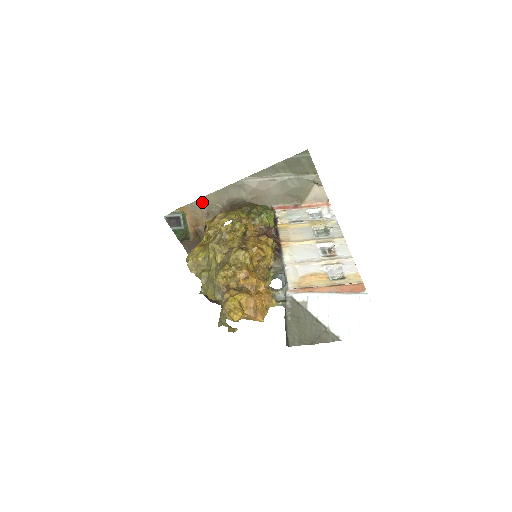
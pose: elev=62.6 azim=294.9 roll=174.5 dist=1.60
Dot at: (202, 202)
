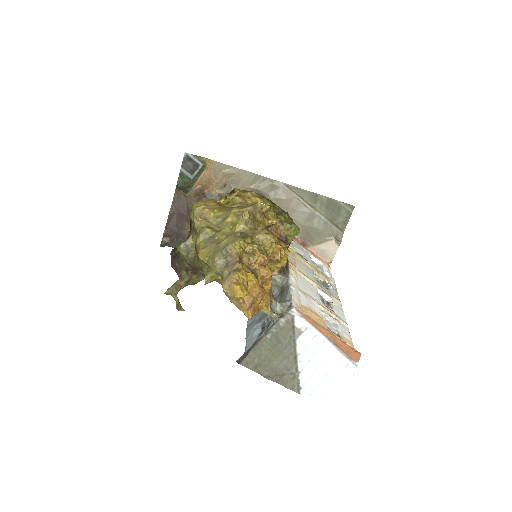
Dot at: (230, 171)
